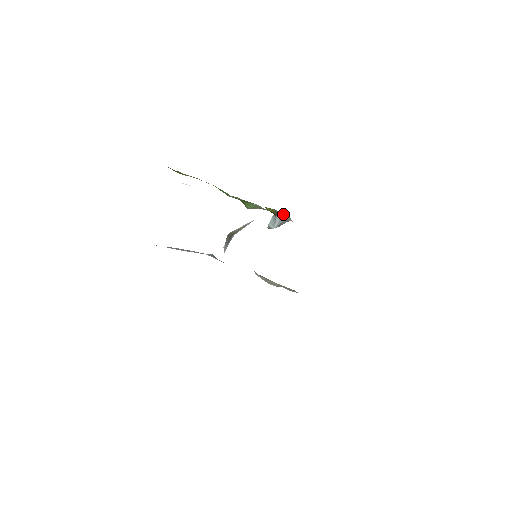
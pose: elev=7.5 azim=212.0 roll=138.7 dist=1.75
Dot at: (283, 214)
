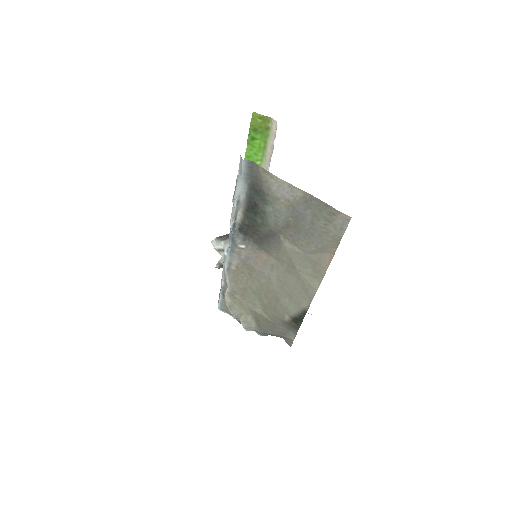
Dot at: occluded
